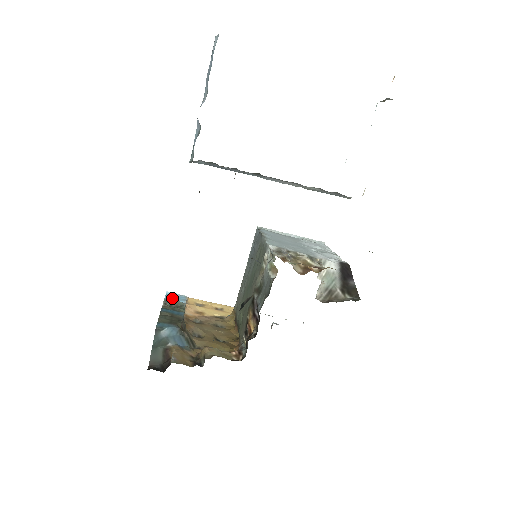
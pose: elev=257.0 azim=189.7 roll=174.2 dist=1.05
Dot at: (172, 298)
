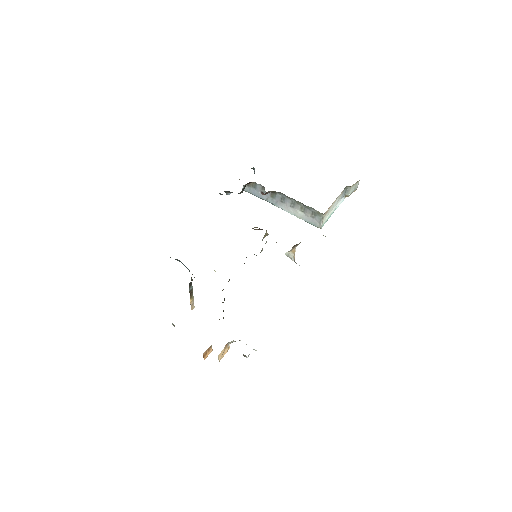
Dot at: occluded
